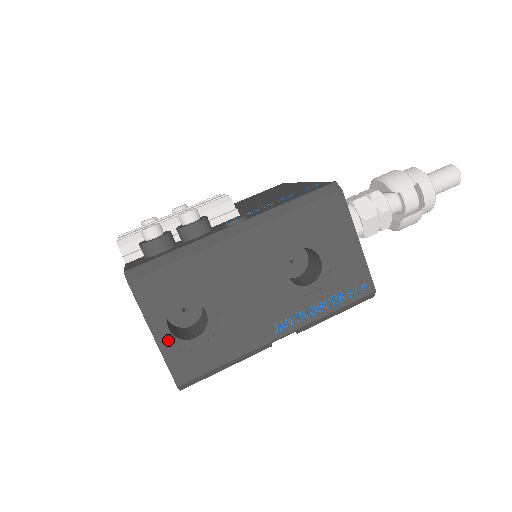
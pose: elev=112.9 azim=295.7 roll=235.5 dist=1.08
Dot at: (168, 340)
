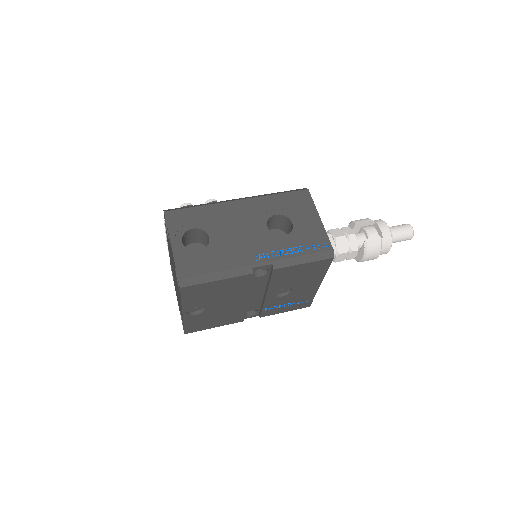
Dot at: (180, 248)
